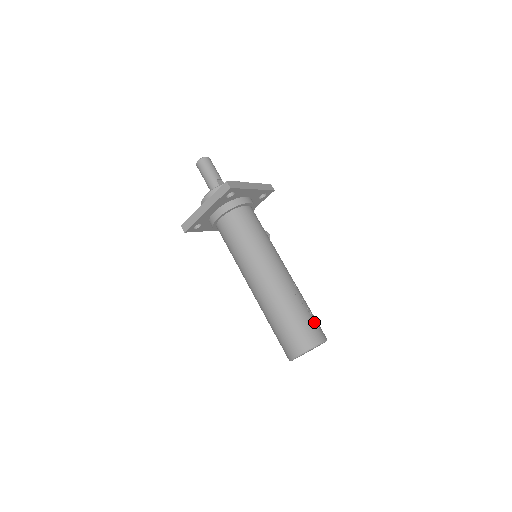
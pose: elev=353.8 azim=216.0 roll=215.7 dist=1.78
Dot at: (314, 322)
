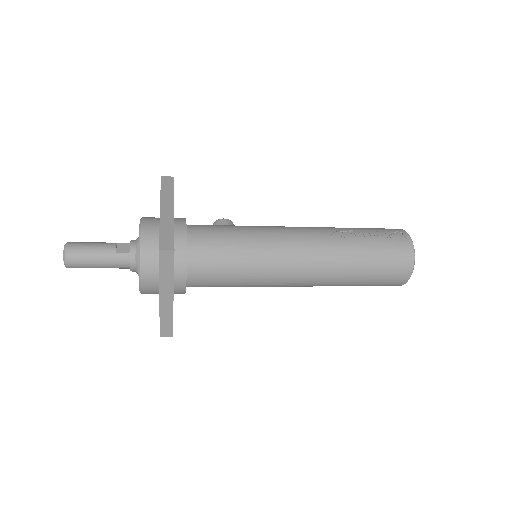
Dot at: (383, 234)
